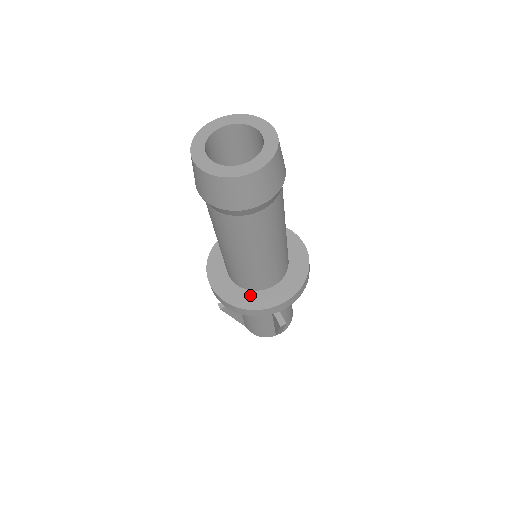
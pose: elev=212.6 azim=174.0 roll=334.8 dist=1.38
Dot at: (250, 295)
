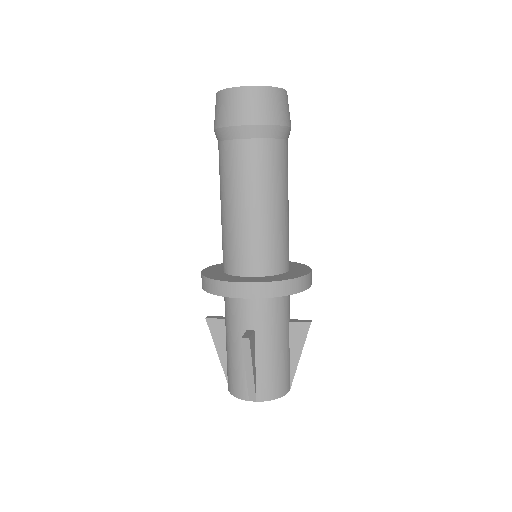
Dot at: (284, 275)
